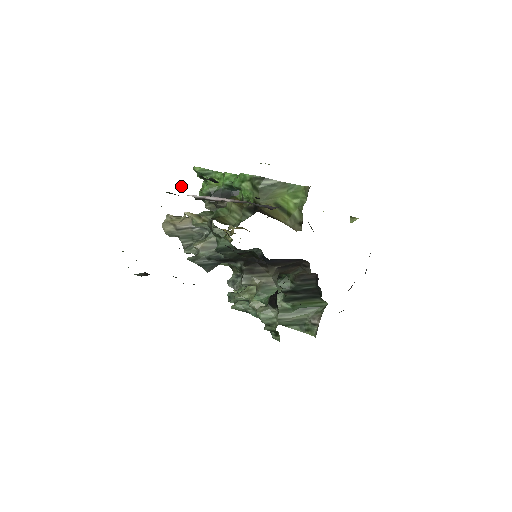
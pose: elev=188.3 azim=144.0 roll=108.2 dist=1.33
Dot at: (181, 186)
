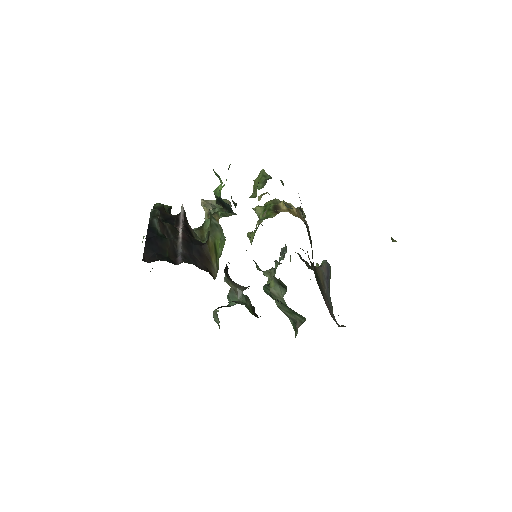
Dot at: occluded
